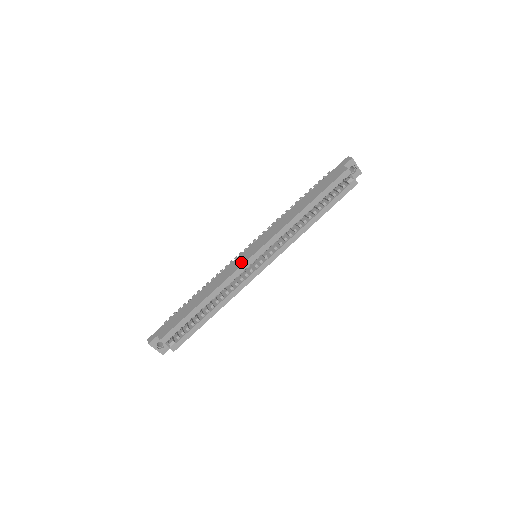
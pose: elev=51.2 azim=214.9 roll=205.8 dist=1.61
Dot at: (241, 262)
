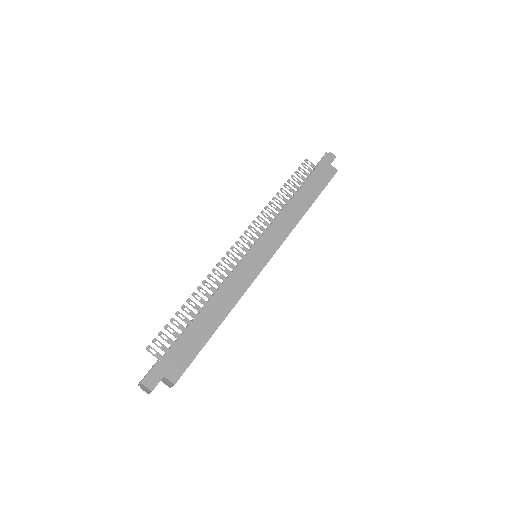
Dot at: (256, 269)
